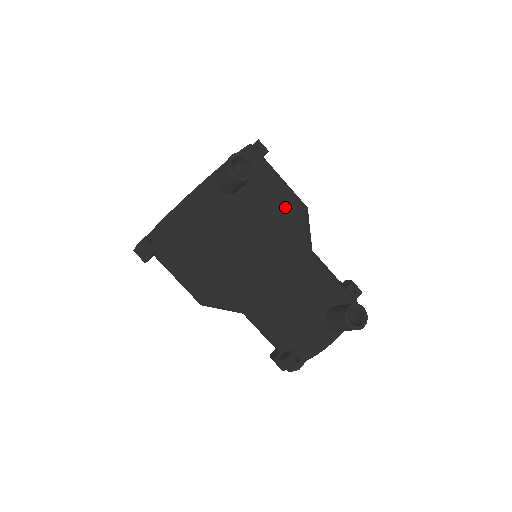
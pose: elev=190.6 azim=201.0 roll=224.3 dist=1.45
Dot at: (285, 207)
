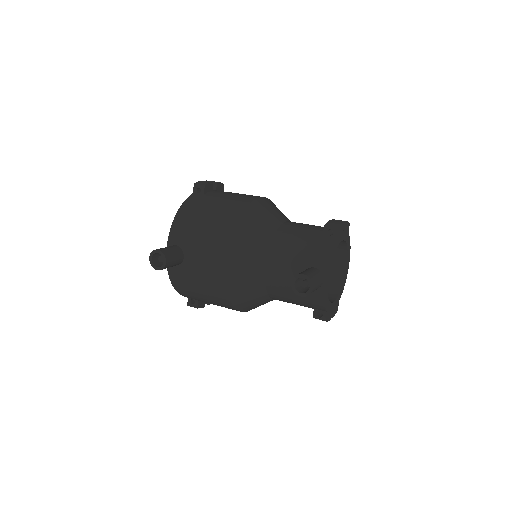
Dot at: (216, 239)
